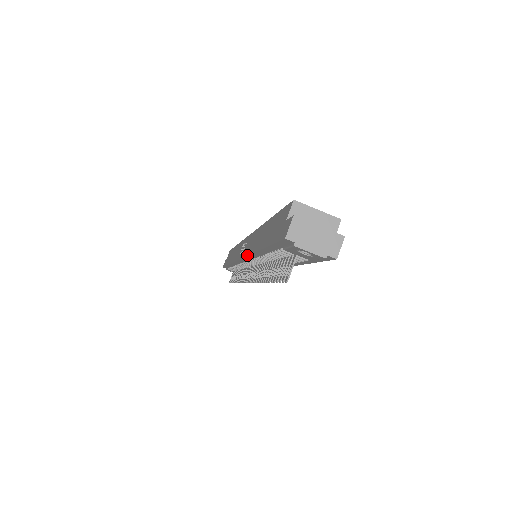
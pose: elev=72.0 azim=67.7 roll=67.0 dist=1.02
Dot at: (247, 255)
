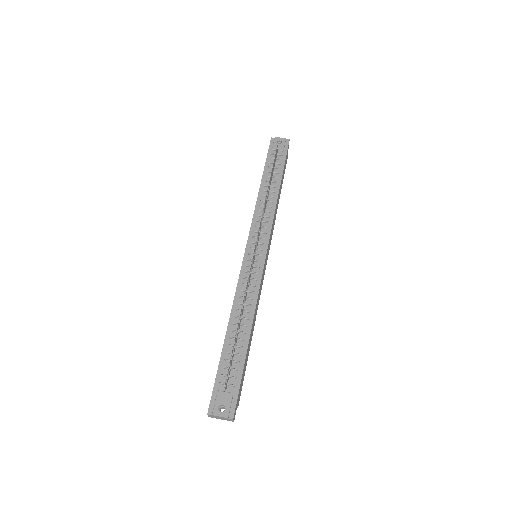
Dot at: (254, 212)
